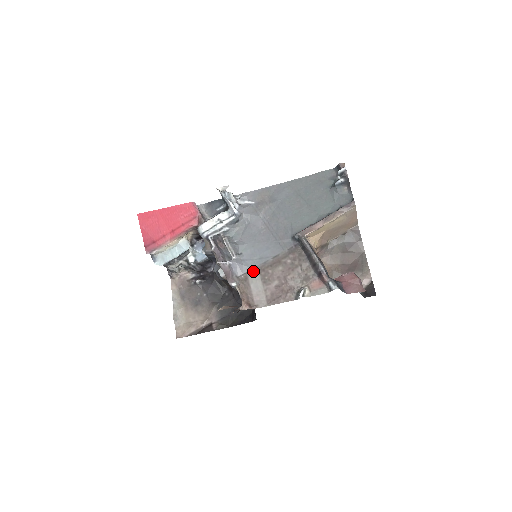
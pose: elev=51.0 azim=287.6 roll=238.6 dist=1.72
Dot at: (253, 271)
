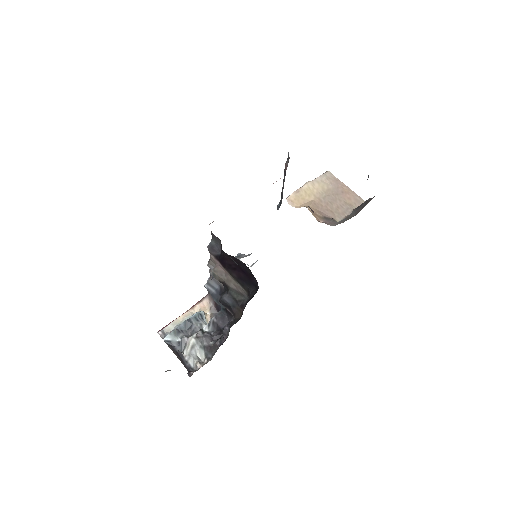
Dot at: occluded
